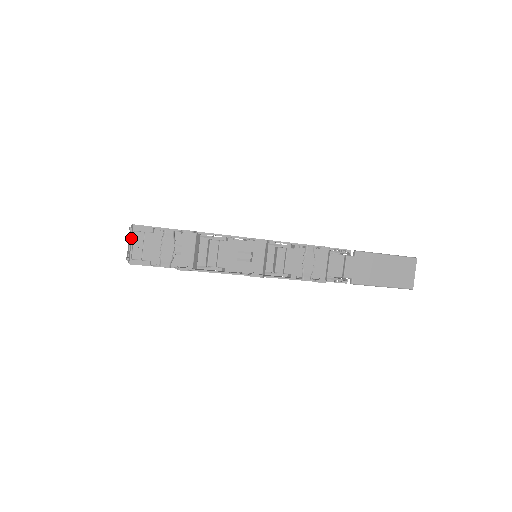
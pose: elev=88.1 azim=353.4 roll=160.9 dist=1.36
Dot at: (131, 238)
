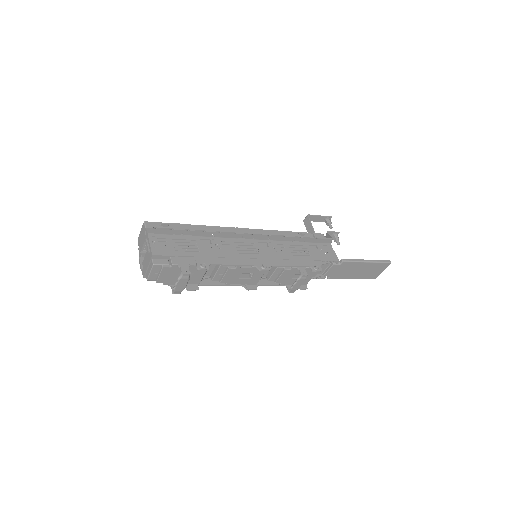
Dot at: (148, 259)
